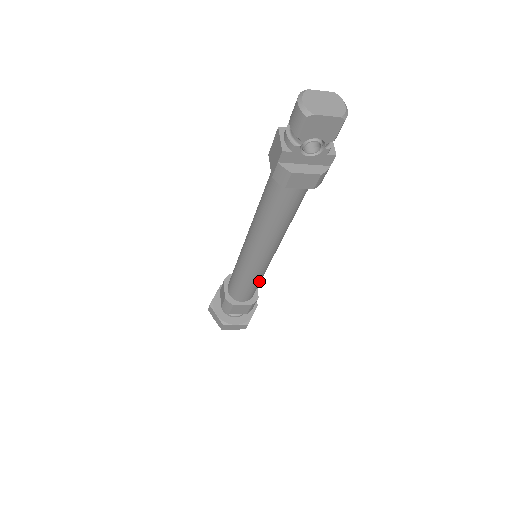
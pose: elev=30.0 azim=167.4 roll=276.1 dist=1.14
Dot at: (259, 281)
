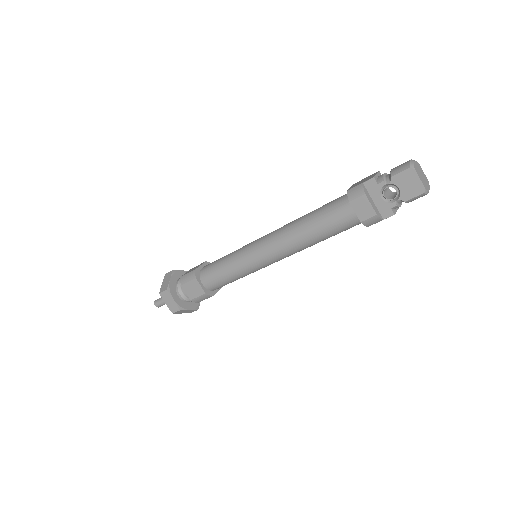
Dot at: (235, 277)
